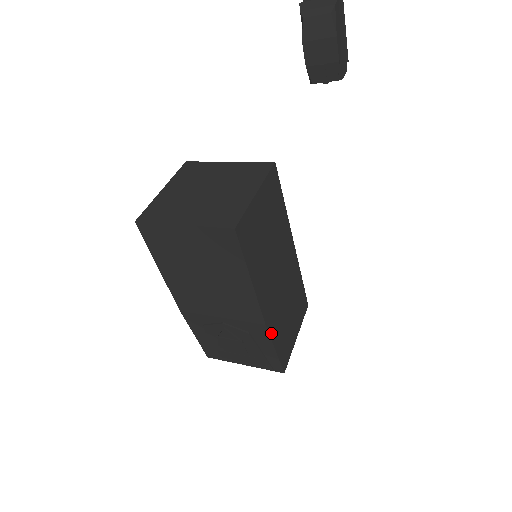
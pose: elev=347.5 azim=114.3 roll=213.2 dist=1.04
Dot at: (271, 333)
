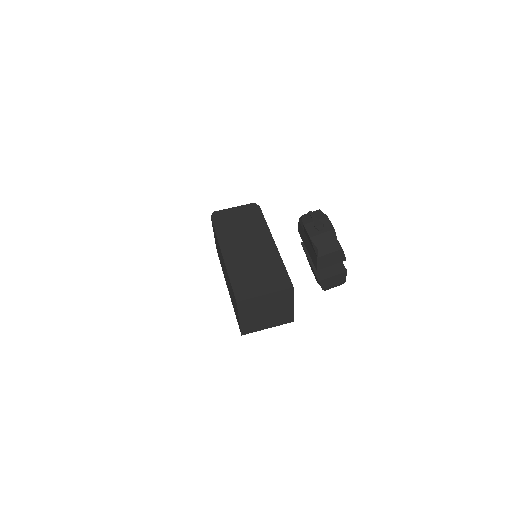
Dot at: occluded
